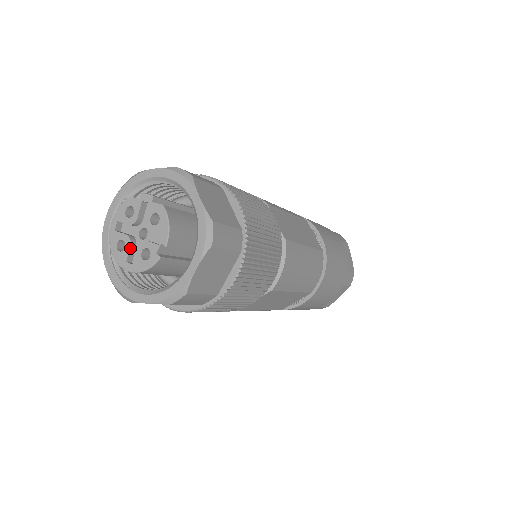
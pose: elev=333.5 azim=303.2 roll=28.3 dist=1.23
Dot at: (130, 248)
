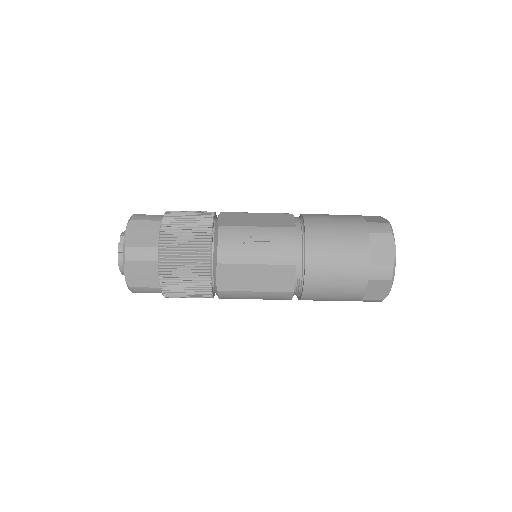
Dot at: occluded
